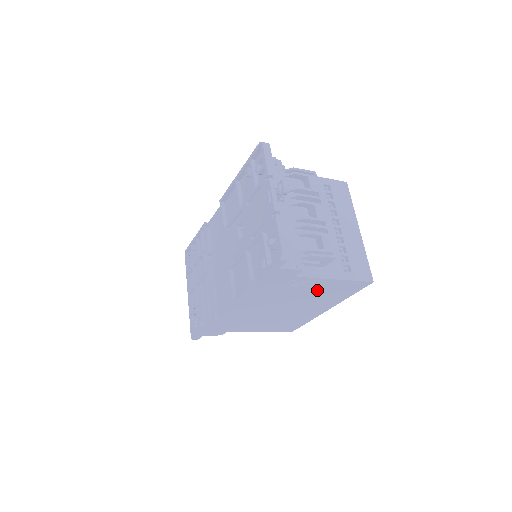
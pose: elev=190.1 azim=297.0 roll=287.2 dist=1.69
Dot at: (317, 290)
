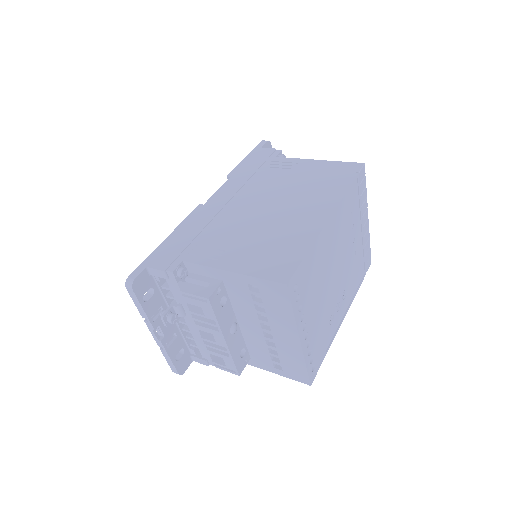
Dot at: occluded
